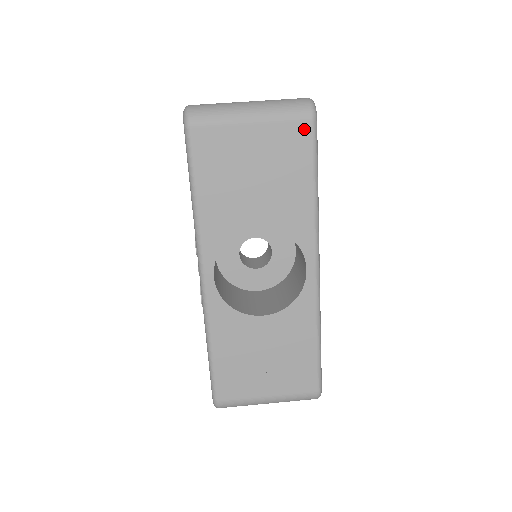
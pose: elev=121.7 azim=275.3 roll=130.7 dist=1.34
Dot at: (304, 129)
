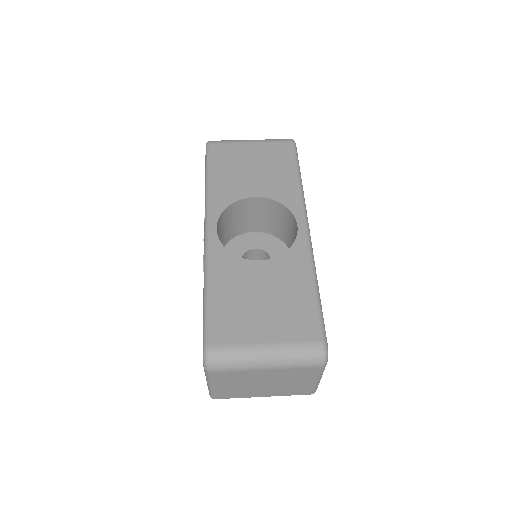
Dot at: (287, 146)
